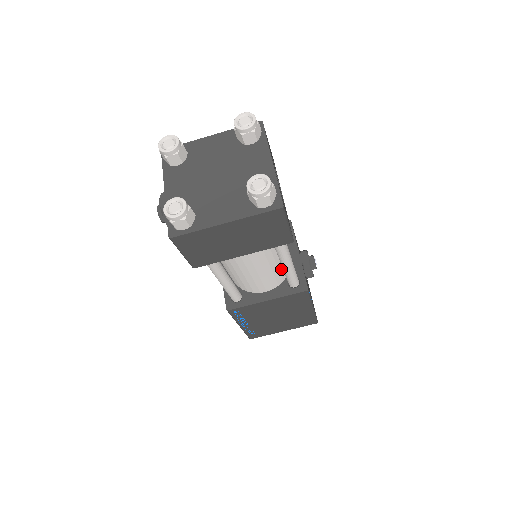
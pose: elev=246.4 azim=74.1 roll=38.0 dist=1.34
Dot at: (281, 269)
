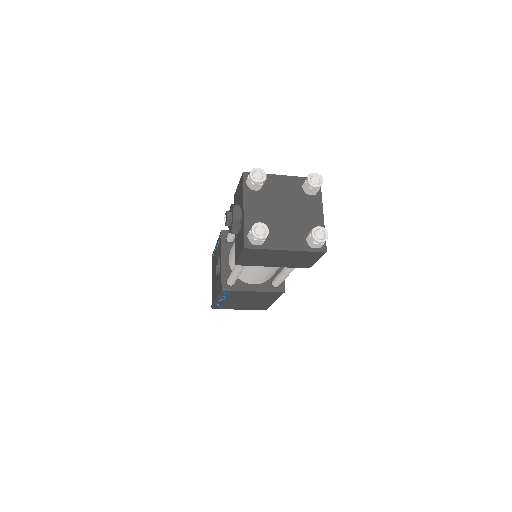
Dot at: occluded
